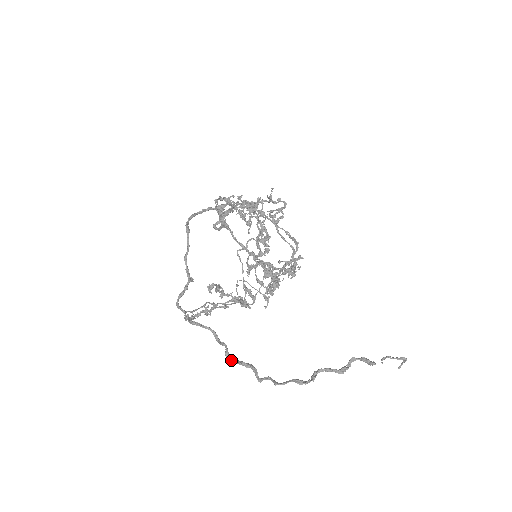
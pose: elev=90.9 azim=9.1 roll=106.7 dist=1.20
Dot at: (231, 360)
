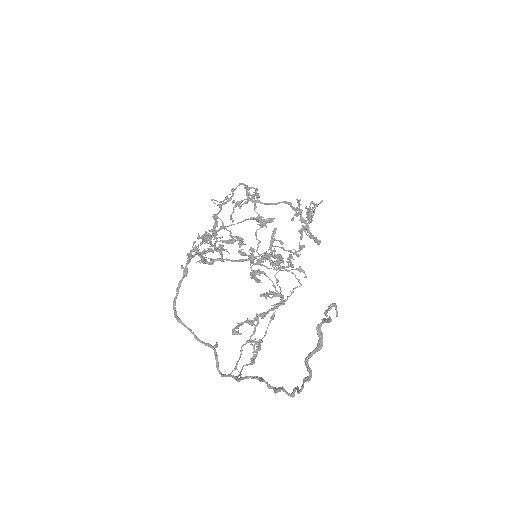
Dot at: occluded
